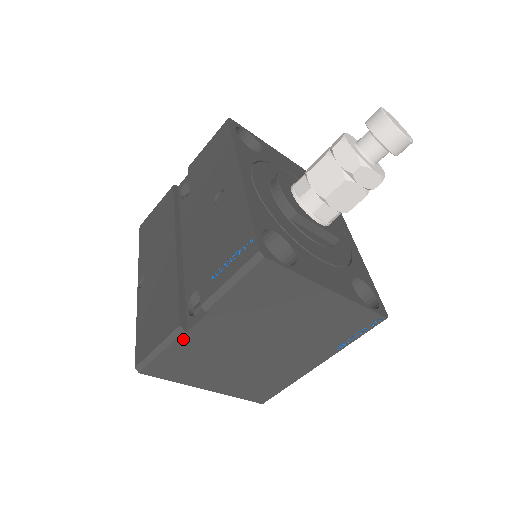
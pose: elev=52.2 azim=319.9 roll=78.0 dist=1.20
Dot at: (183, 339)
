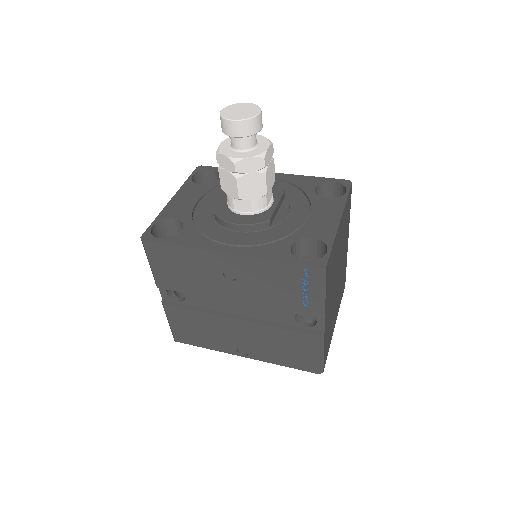
Dot at: (325, 336)
